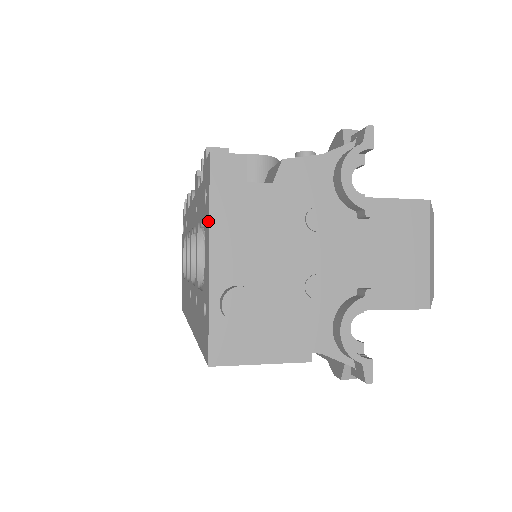
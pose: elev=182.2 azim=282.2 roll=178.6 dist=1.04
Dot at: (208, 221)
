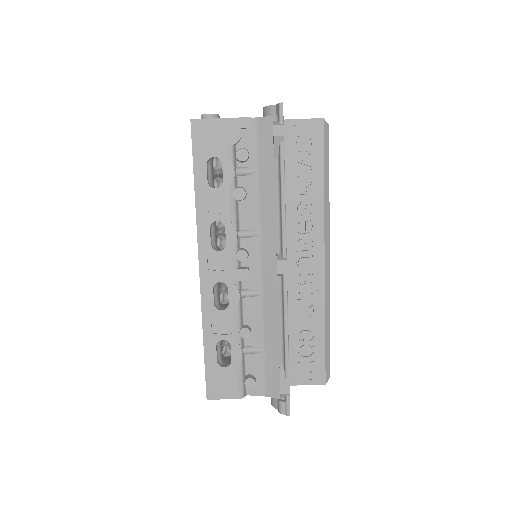
Dot at: occluded
